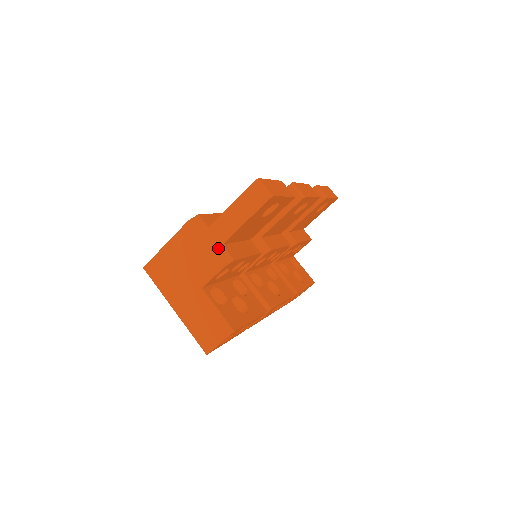
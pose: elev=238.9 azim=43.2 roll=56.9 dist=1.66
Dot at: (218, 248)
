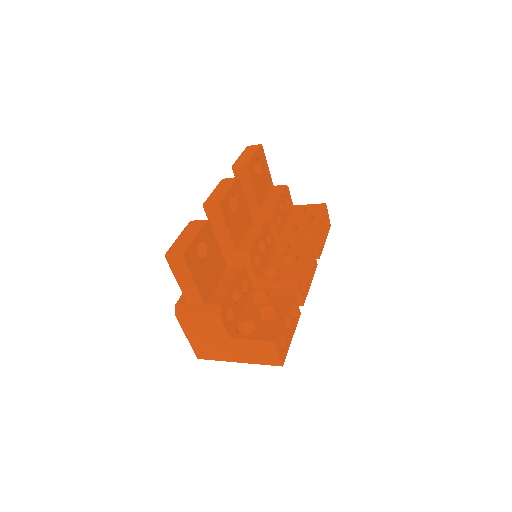
Dot at: (205, 310)
